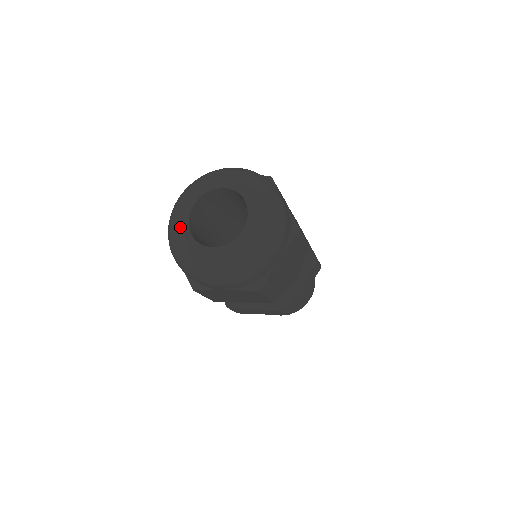
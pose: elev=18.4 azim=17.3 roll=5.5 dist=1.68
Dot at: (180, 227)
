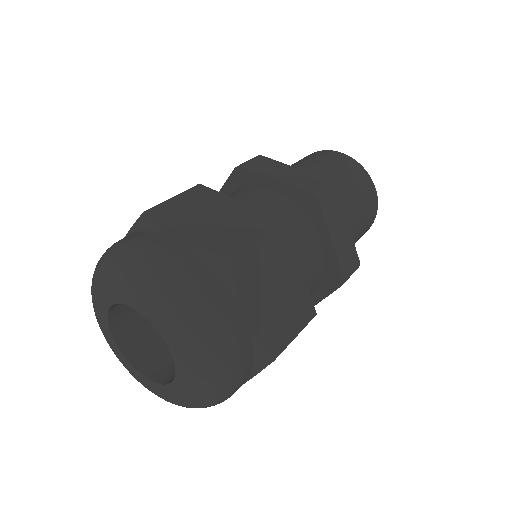
Dot at: (102, 327)
